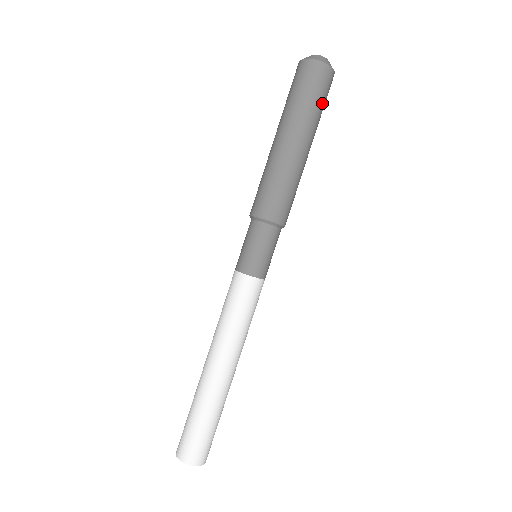
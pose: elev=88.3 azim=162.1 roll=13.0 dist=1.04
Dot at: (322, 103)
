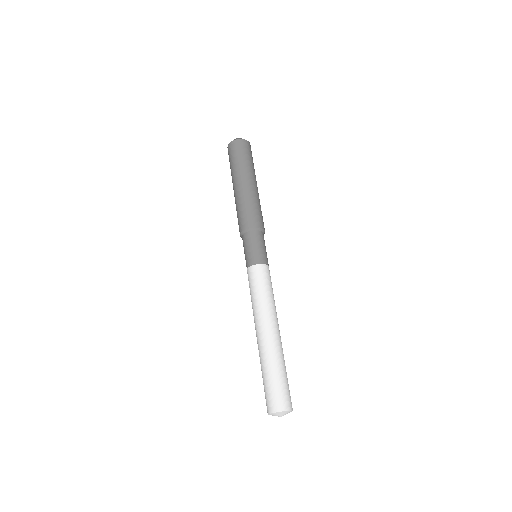
Dot at: (246, 157)
